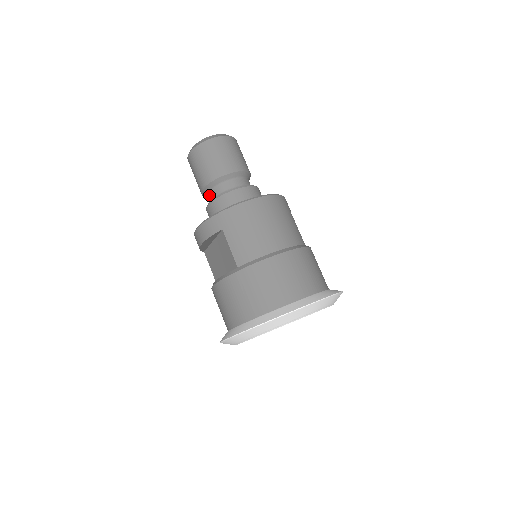
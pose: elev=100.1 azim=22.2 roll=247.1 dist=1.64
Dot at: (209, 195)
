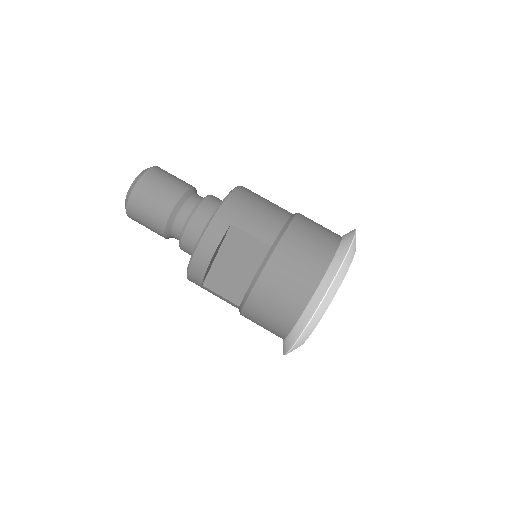
Dot at: (177, 223)
